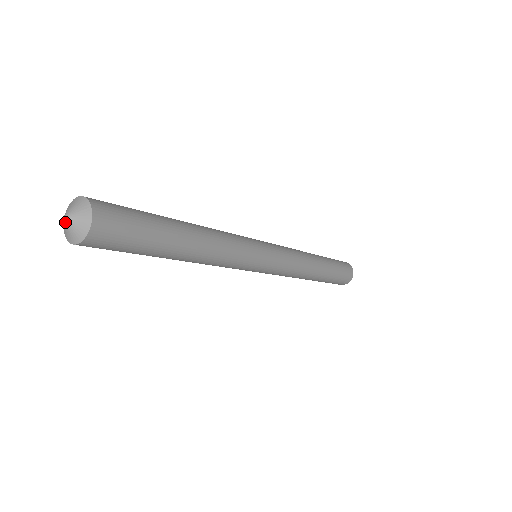
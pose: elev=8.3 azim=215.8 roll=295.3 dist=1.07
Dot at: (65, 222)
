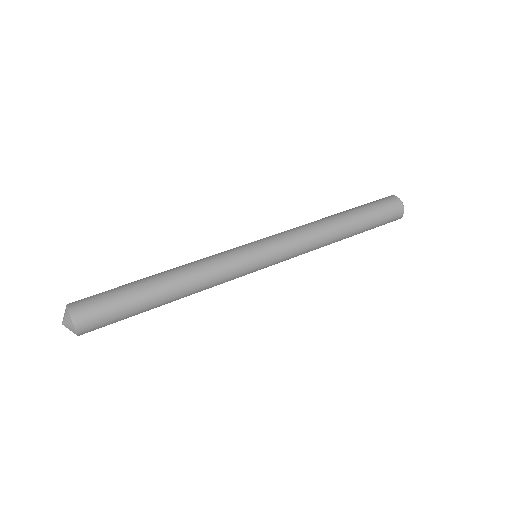
Dot at: occluded
